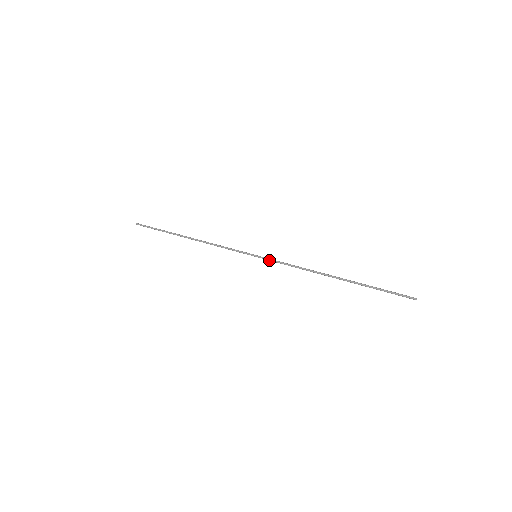
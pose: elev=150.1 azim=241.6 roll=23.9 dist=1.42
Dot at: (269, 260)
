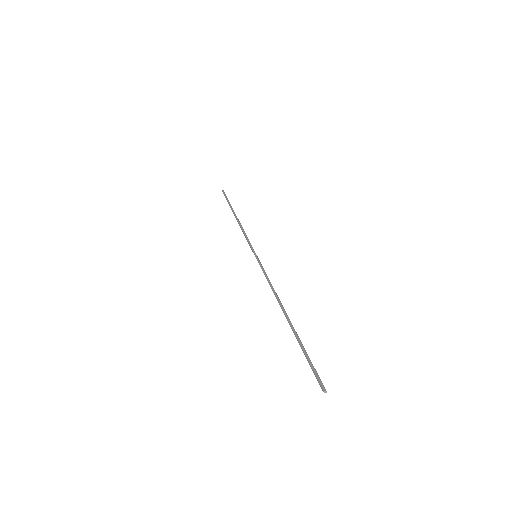
Dot at: (260, 265)
